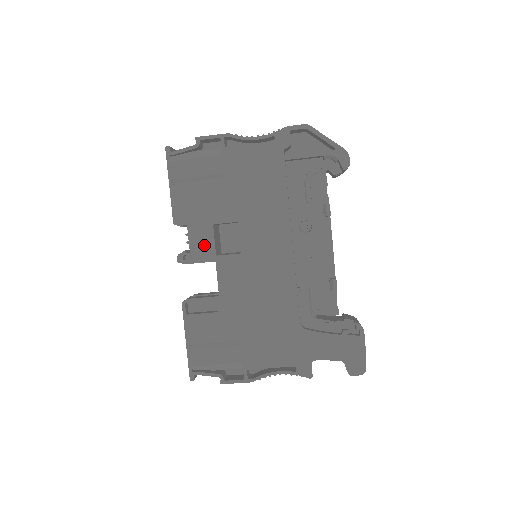
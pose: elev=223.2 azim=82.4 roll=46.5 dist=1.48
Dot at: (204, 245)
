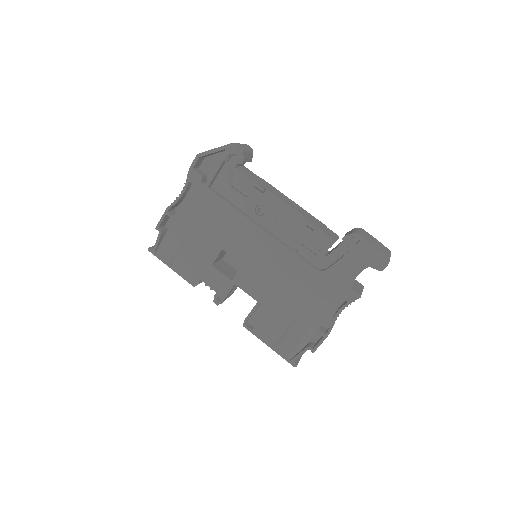
Dot at: (220, 282)
